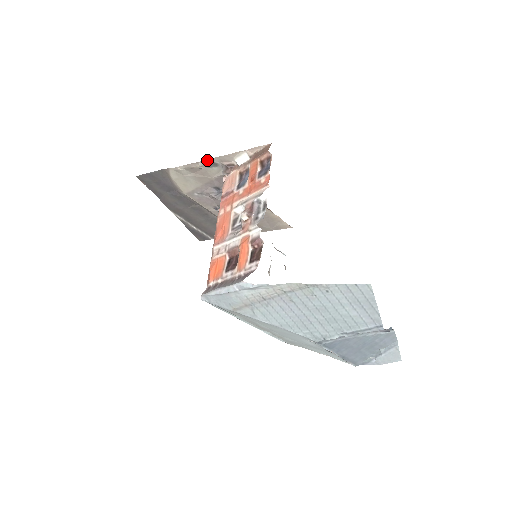
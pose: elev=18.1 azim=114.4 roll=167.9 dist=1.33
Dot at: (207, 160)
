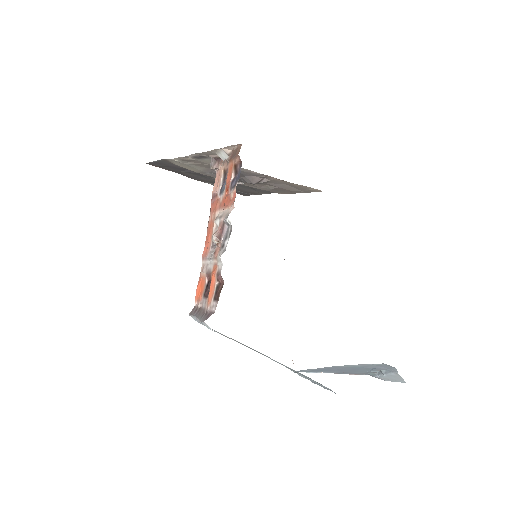
Dot at: (193, 154)
